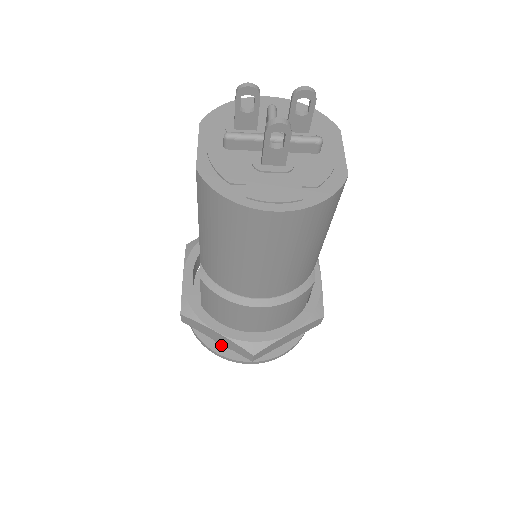
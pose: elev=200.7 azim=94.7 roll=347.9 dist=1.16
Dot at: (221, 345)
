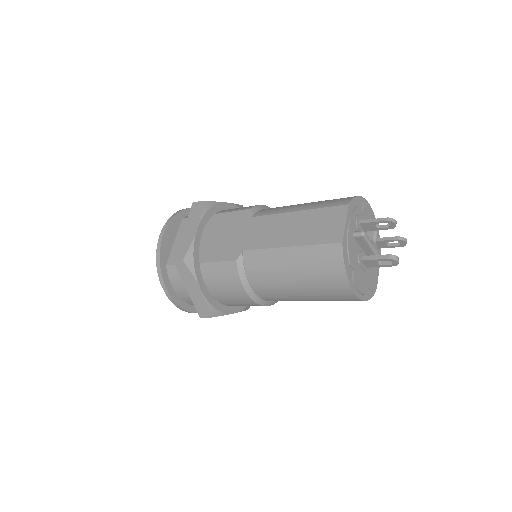
Dot at: (172, 286)
